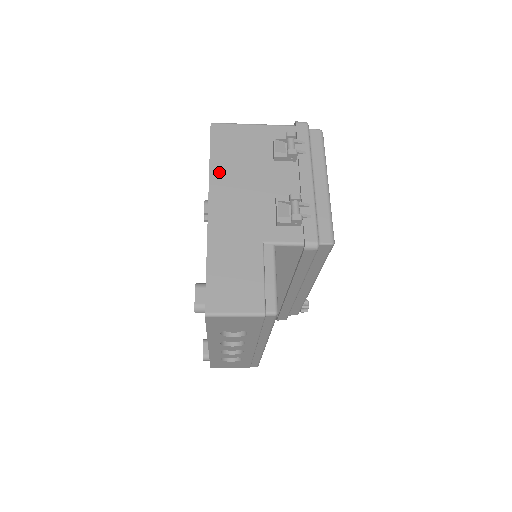
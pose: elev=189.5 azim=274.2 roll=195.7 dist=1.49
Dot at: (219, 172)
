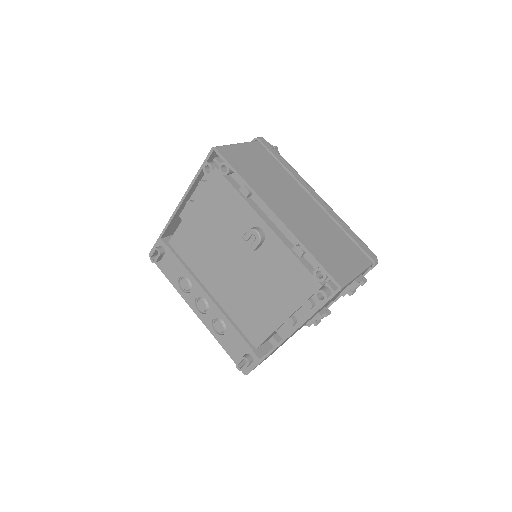
Dot at: occluded
